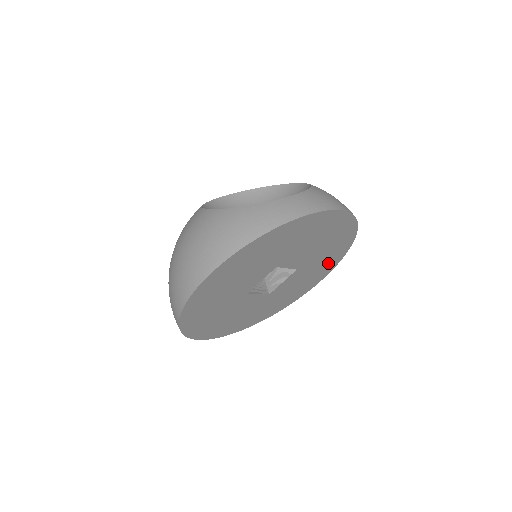
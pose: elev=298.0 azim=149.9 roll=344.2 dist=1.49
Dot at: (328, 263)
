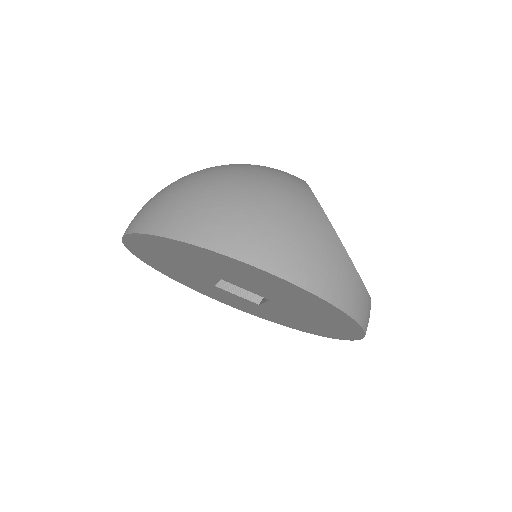
Dot at: (263, 315)
